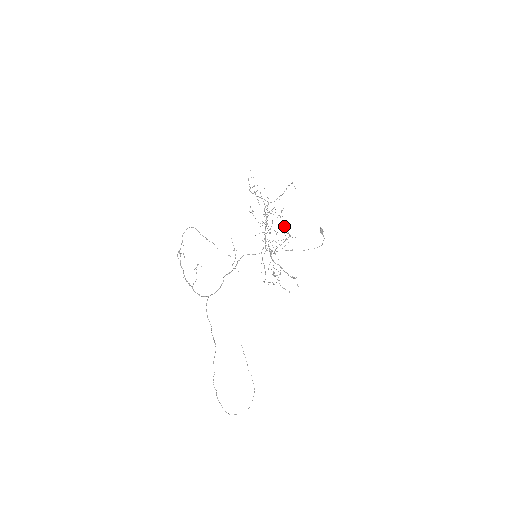
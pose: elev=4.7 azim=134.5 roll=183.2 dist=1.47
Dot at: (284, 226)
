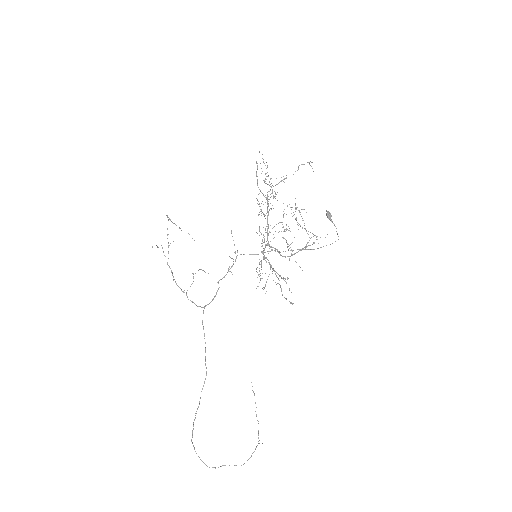
Dot at: occluded
